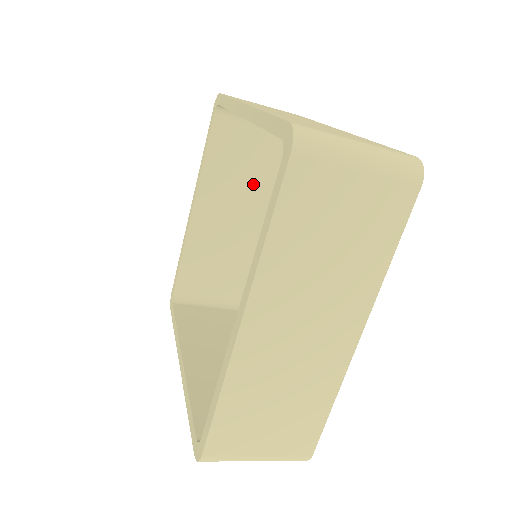
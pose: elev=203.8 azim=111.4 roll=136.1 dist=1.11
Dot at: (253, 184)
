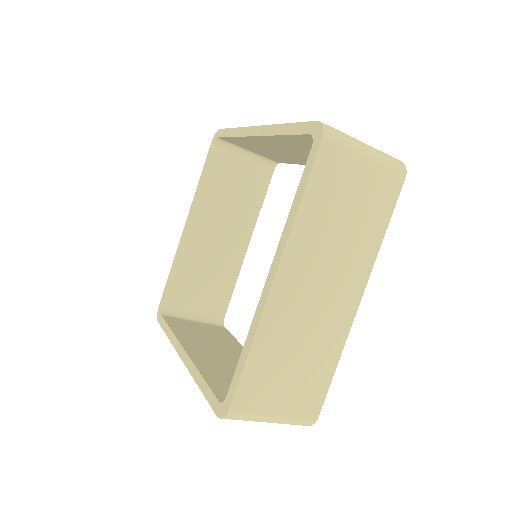
Dot at: (240, 209)
